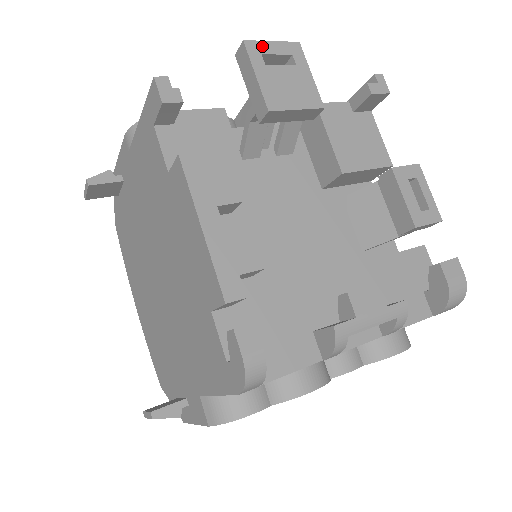
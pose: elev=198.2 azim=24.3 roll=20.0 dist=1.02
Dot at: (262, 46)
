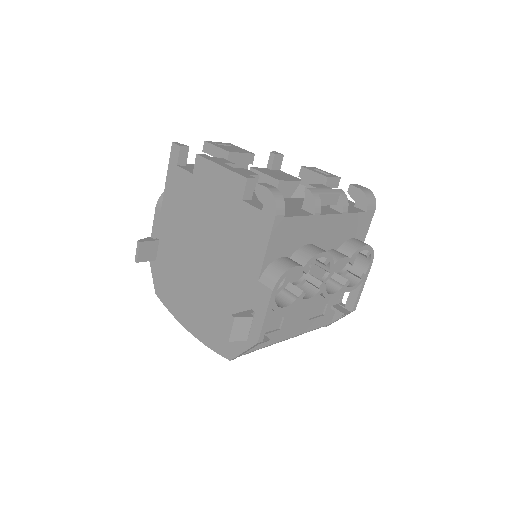
Dot at: (214, 142)
